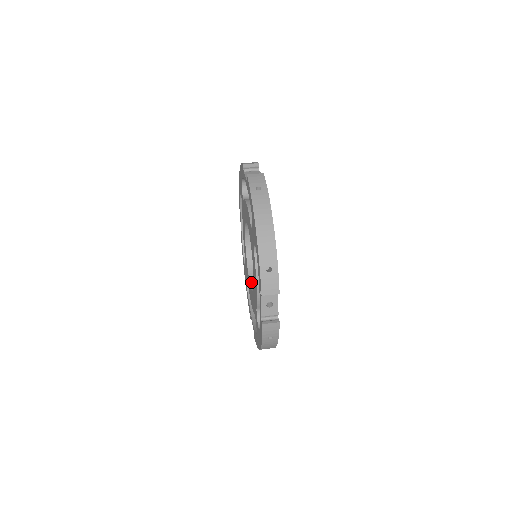
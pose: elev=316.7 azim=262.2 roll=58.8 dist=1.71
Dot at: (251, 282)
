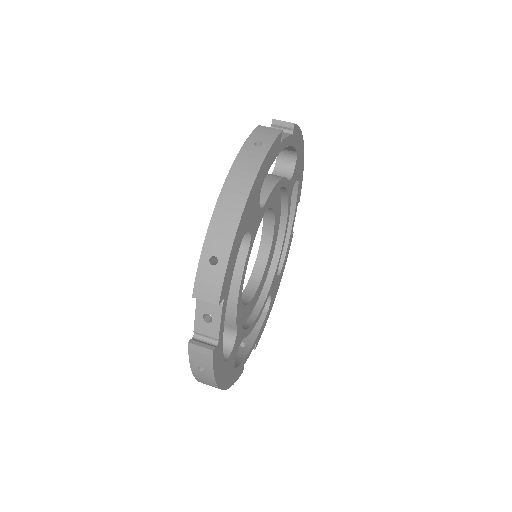
Dot at: (245, 291)
